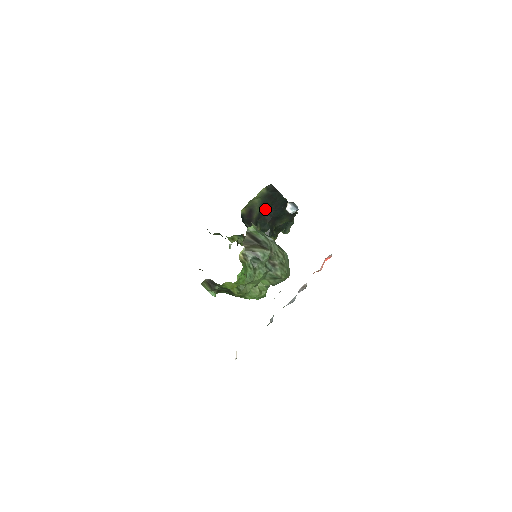
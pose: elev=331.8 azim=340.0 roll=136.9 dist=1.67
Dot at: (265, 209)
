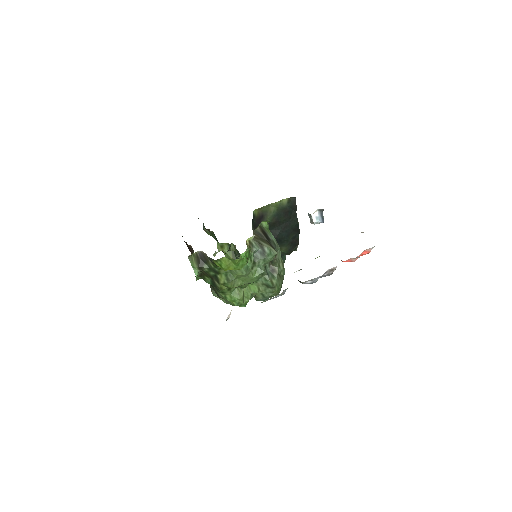
Dot at: (274, 224)
